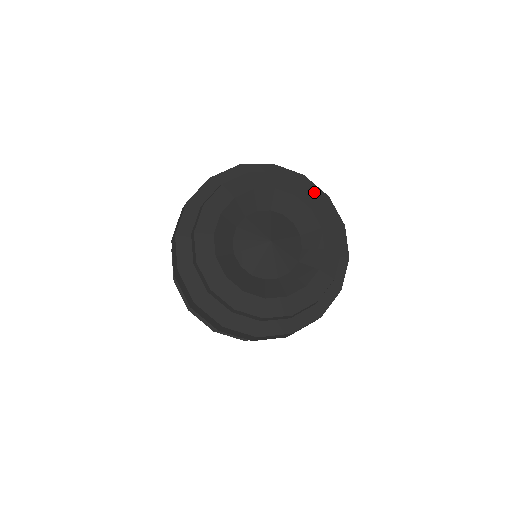
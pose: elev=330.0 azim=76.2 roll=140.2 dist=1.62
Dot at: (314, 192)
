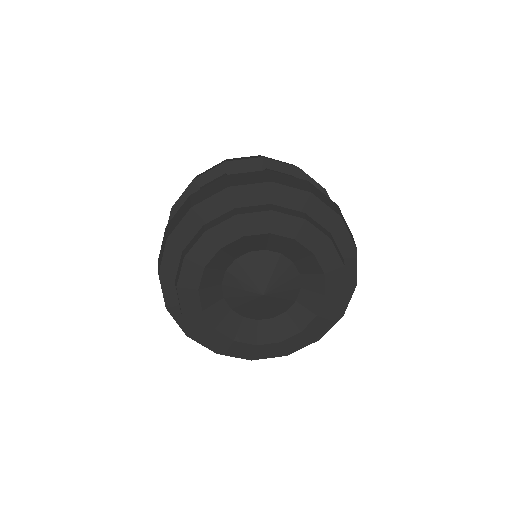
Dot at: (319, 231)
